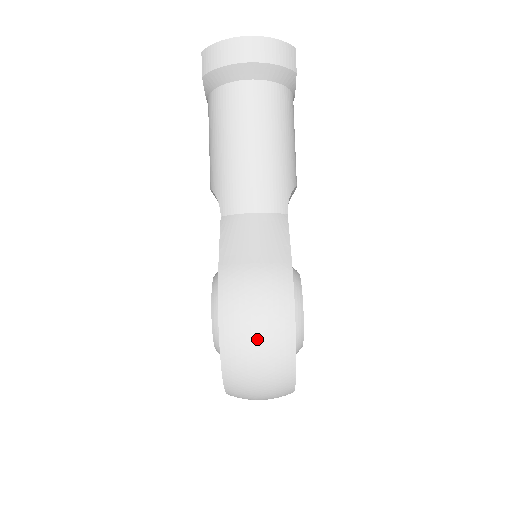
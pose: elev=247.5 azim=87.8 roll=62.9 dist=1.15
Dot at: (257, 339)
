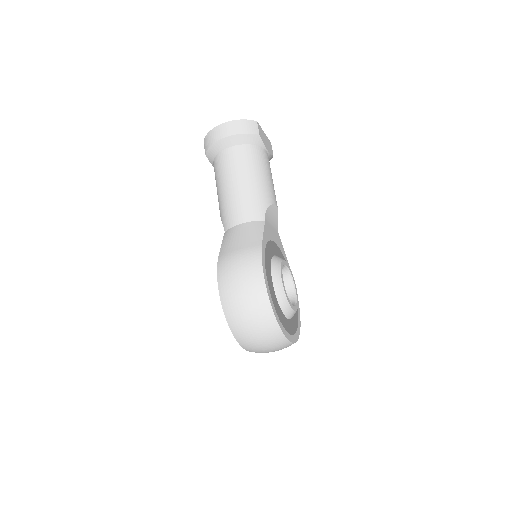
Dot at: (241, 294)
